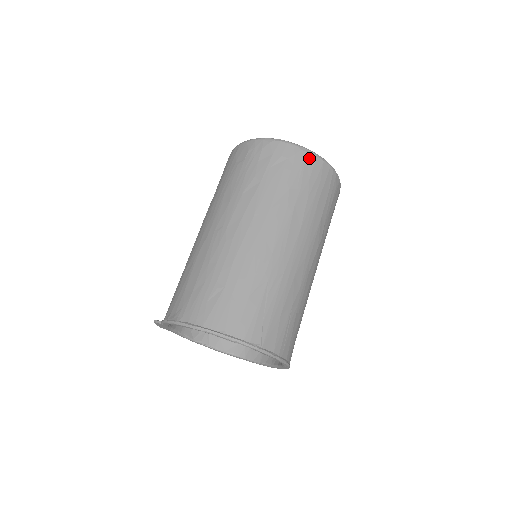
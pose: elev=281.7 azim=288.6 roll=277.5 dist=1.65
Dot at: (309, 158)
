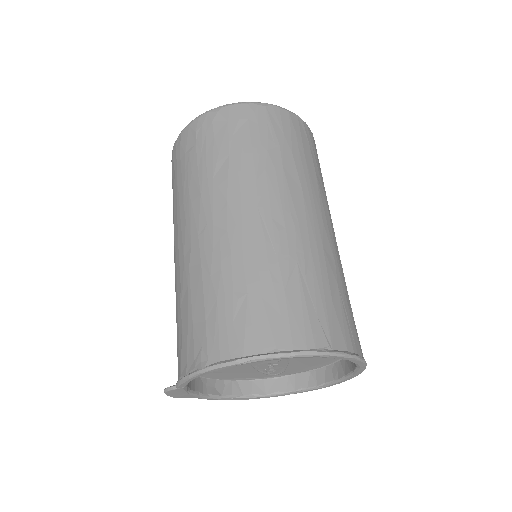
Dot at: (272, 112)
